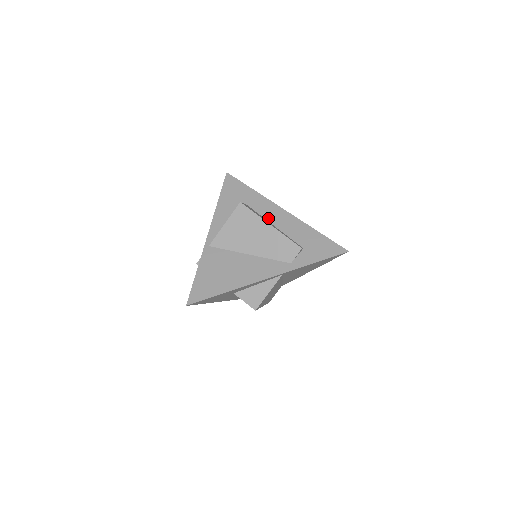
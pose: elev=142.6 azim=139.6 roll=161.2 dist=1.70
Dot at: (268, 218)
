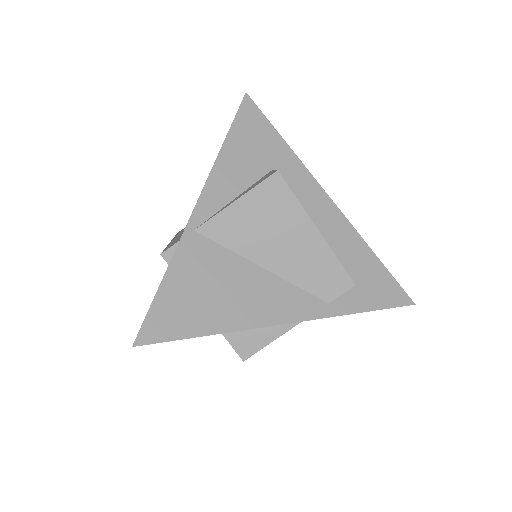
Dot at: (303, 206)
